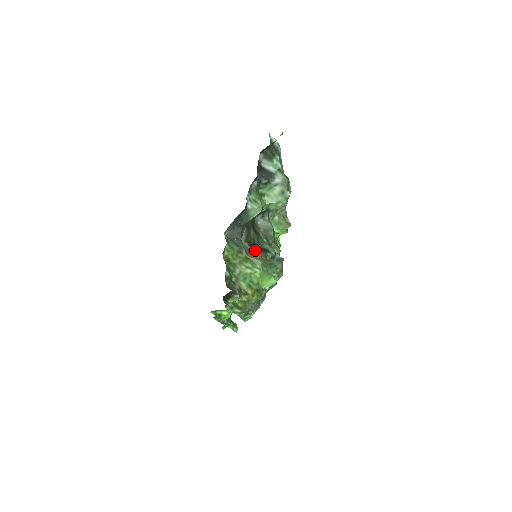
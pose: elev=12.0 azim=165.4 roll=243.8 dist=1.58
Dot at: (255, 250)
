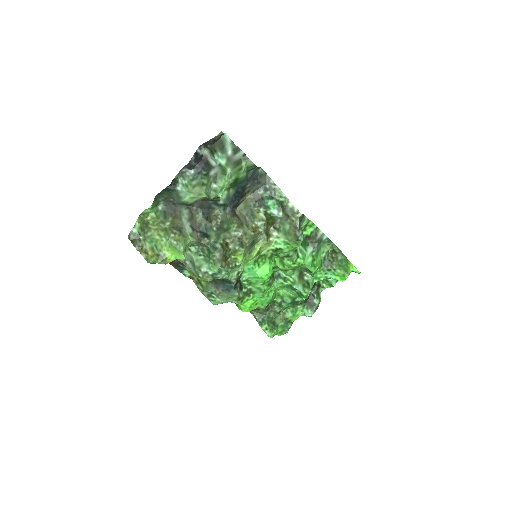
Dot at: (195, 231)
